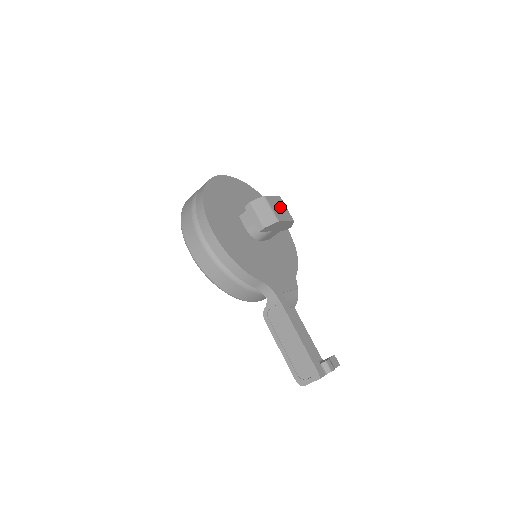
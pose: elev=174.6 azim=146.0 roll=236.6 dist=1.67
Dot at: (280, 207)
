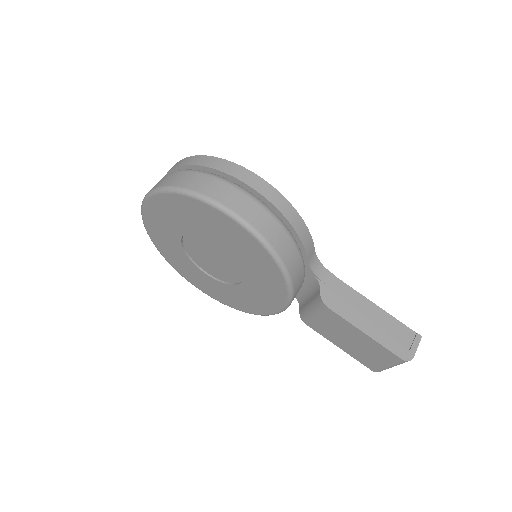
Dot at: occluded
